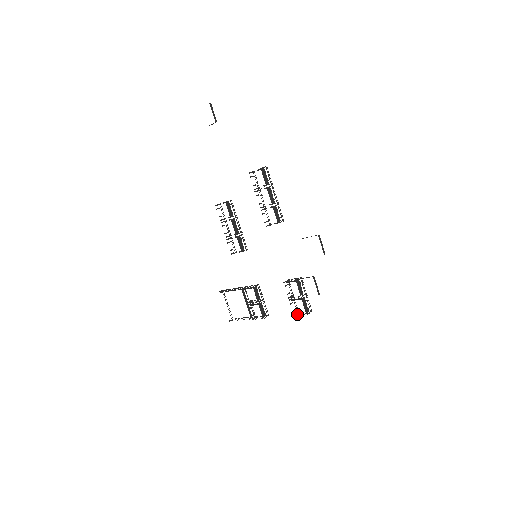
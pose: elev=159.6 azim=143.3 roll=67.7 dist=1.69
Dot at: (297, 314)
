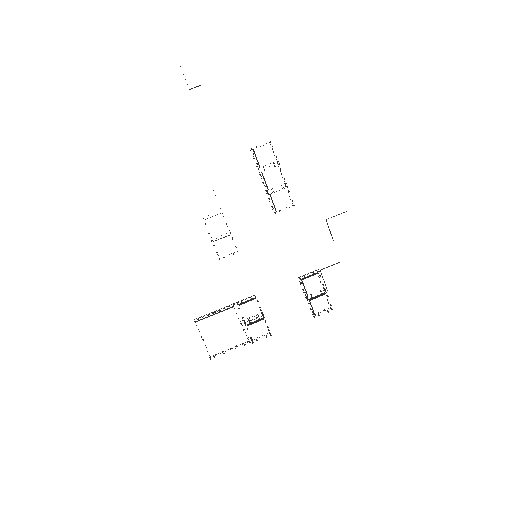
Dot at: (319, 315)
